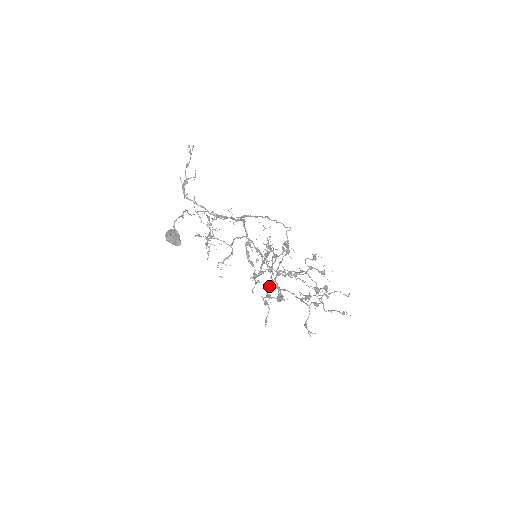
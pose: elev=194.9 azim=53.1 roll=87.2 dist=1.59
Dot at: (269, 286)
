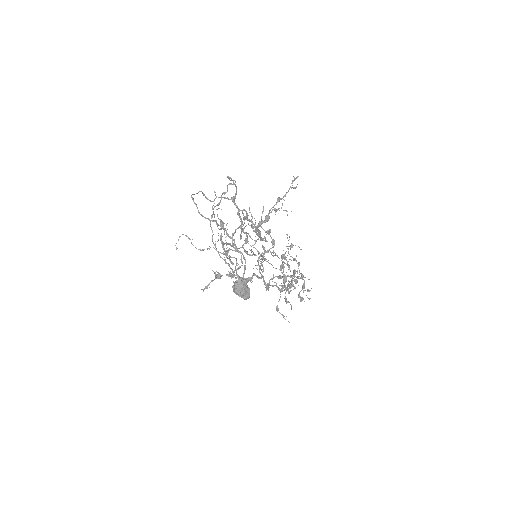
Dot at: (268, 288)
